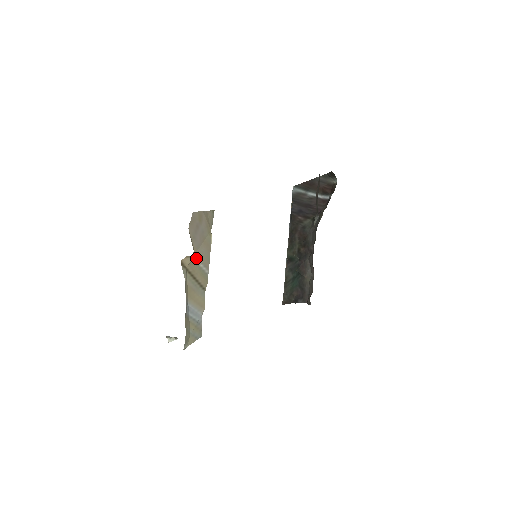
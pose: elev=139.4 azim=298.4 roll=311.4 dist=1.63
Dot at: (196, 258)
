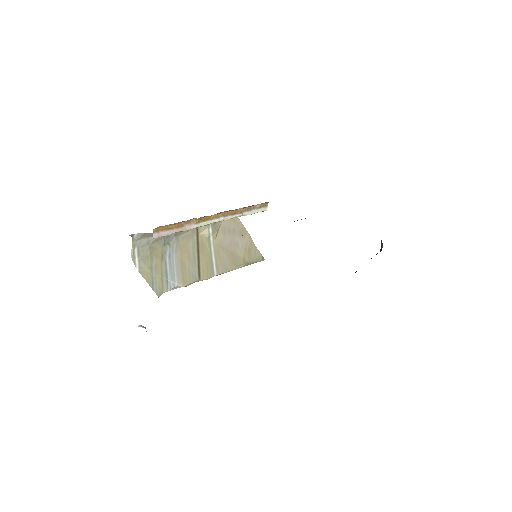
Dot at: (214, 246)
